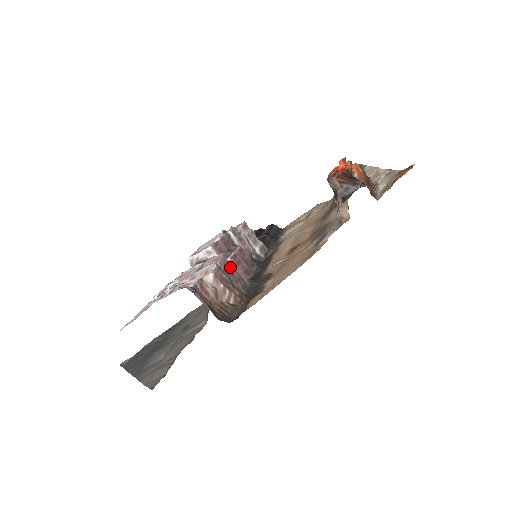
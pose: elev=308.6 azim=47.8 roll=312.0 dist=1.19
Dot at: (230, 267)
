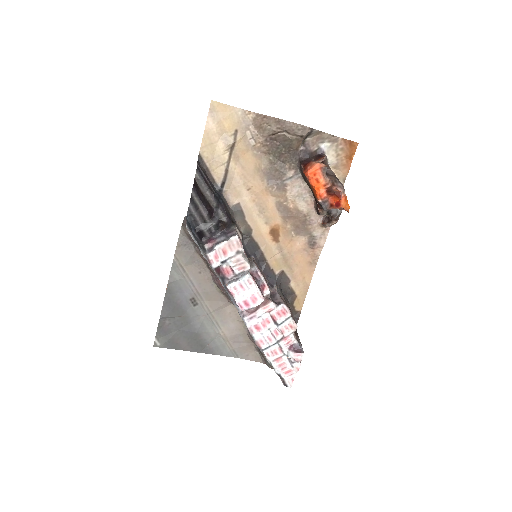
Dot at: (285, 304)
